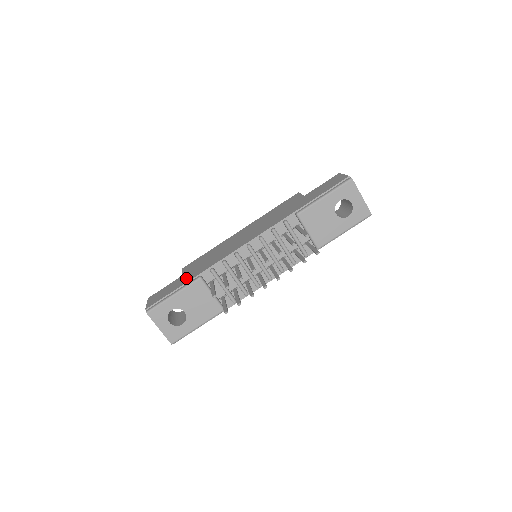
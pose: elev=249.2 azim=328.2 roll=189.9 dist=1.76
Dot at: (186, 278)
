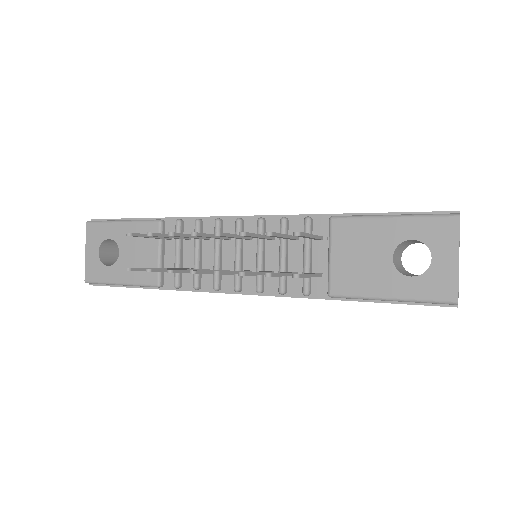
Dot at: occluded
